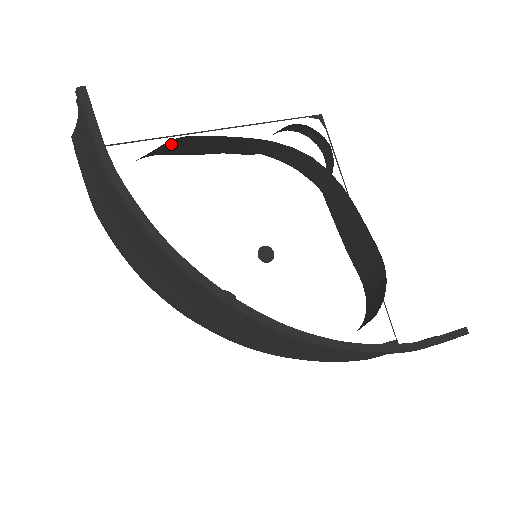
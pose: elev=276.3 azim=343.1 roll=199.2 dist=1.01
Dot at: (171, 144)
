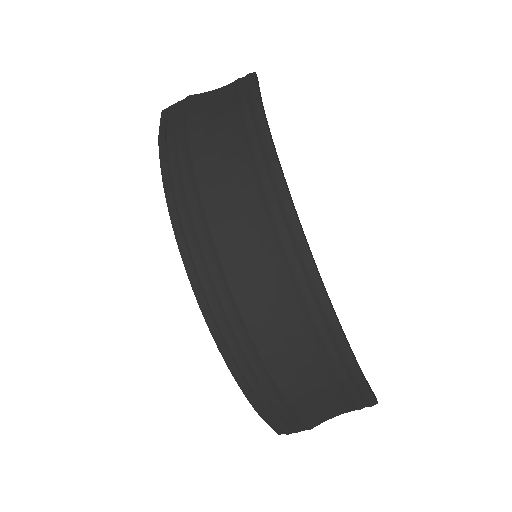
Dot at: occluded
